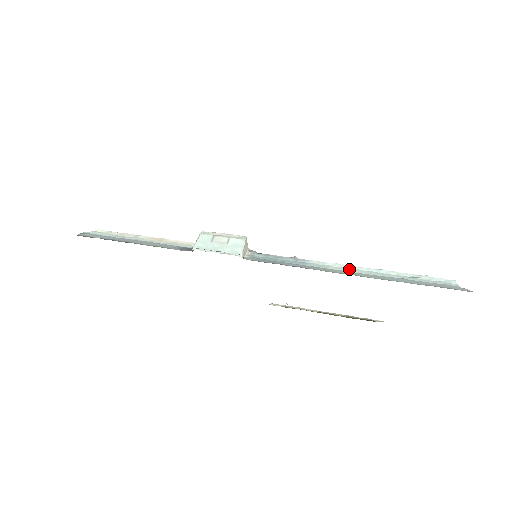
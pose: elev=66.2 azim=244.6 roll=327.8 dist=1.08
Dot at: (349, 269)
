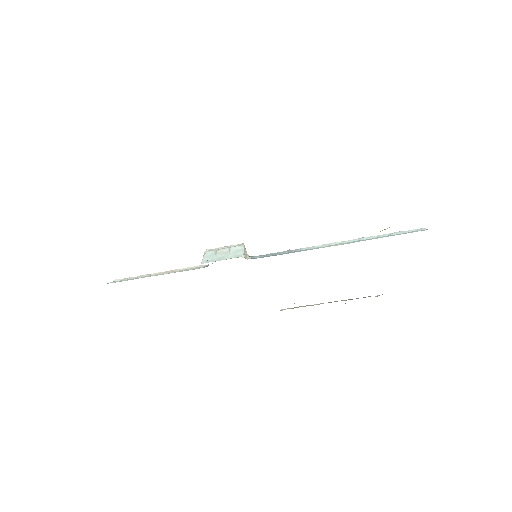
Dot at: (336, 244)
